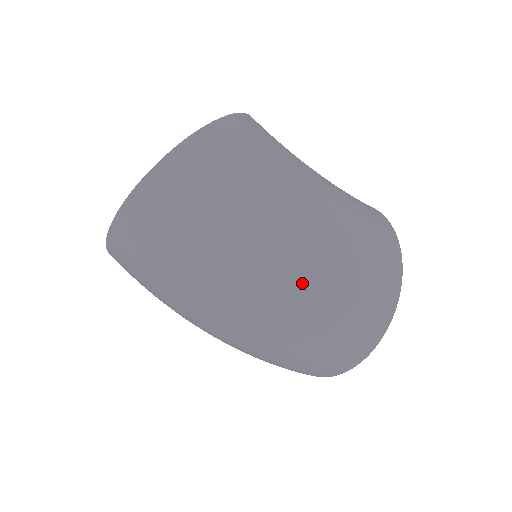
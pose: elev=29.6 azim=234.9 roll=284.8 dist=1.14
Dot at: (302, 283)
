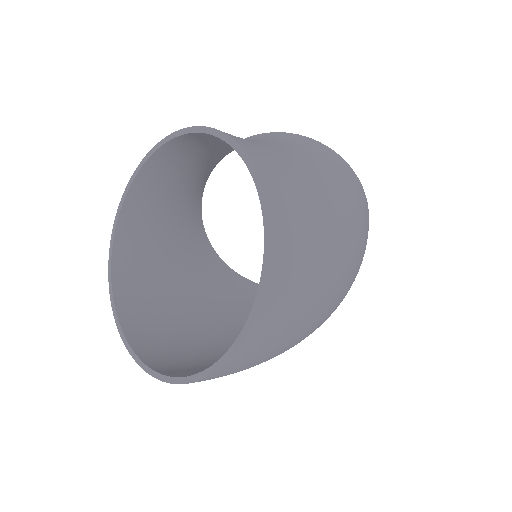
Dot at: (354, 274)
